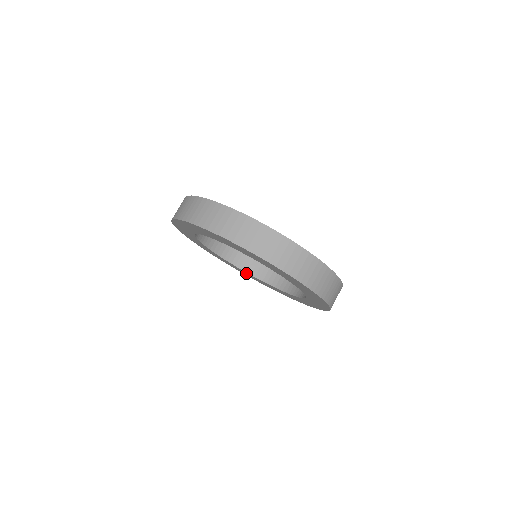
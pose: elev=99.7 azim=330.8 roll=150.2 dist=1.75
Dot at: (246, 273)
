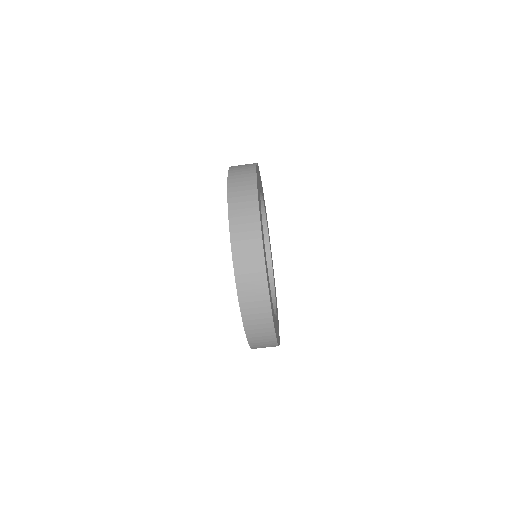
Dot at: occluded
